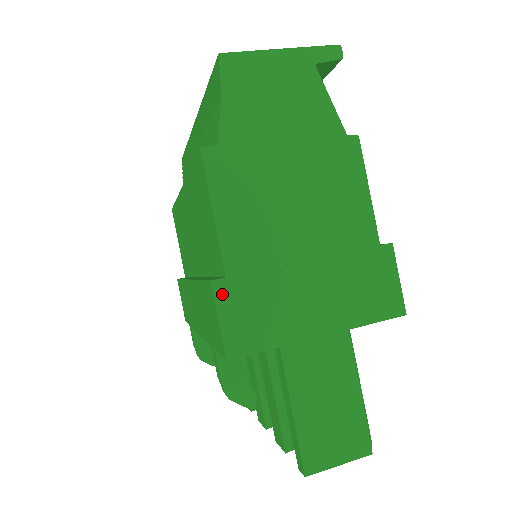
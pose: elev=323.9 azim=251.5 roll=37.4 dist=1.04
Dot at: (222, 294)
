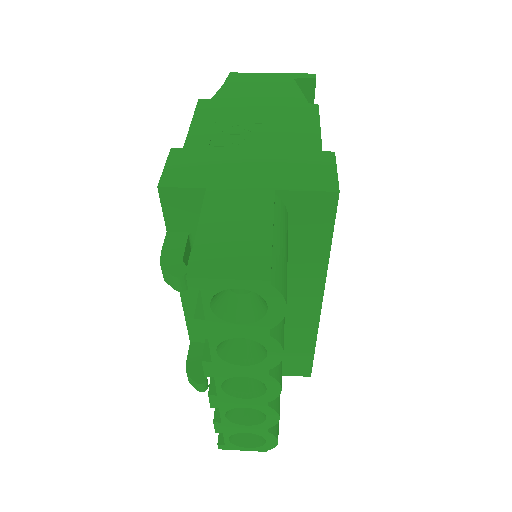
Dot at: (175, 155)
